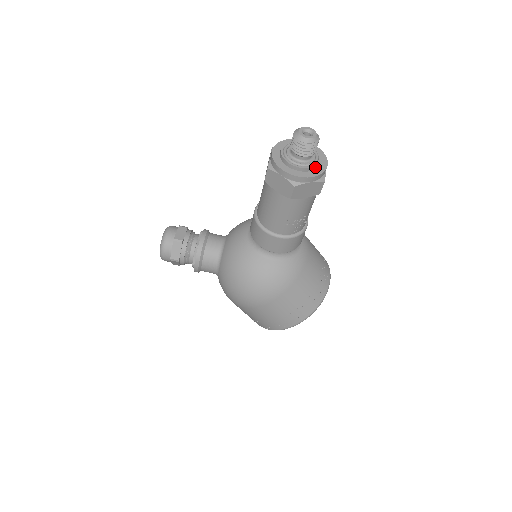
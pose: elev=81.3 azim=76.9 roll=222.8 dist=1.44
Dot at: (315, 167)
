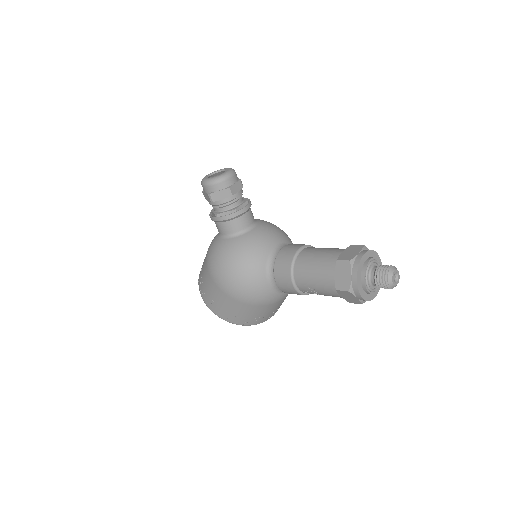
Dot at: (371, 294)
